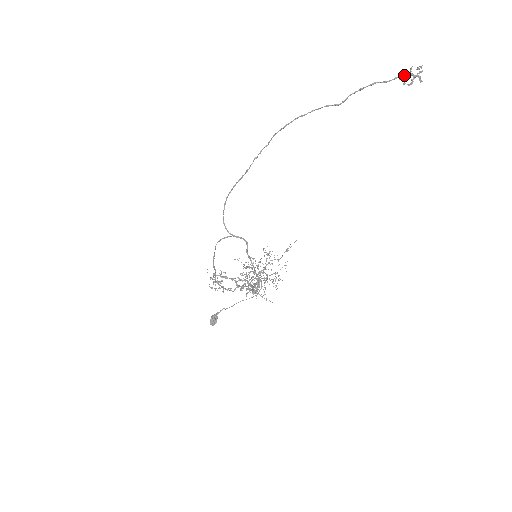
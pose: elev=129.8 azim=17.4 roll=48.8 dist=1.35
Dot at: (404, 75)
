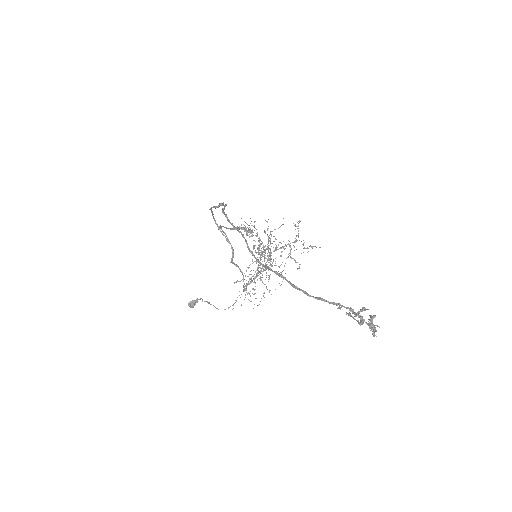
Dot at: (348, 308)
